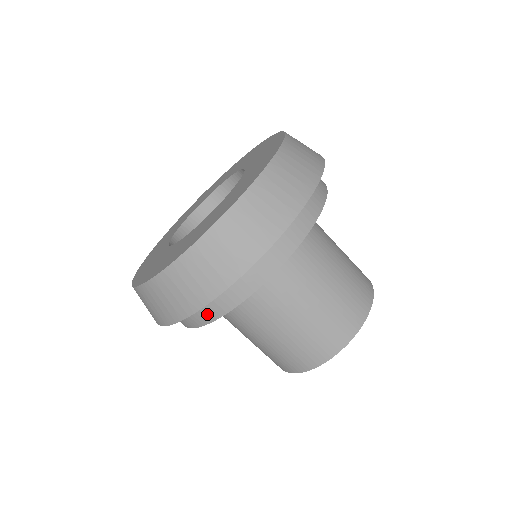
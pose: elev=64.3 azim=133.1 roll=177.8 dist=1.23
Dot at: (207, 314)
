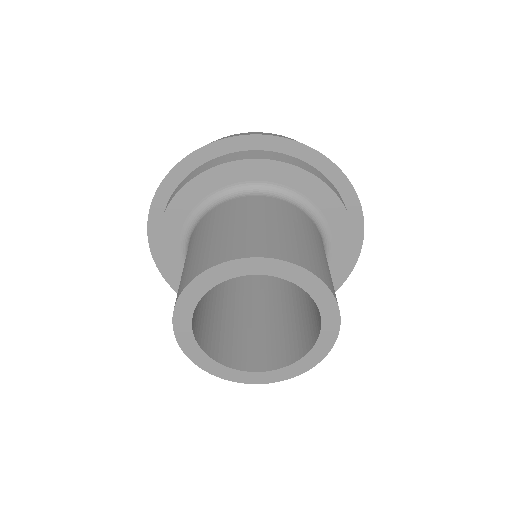
Dot at: (215, 163)
